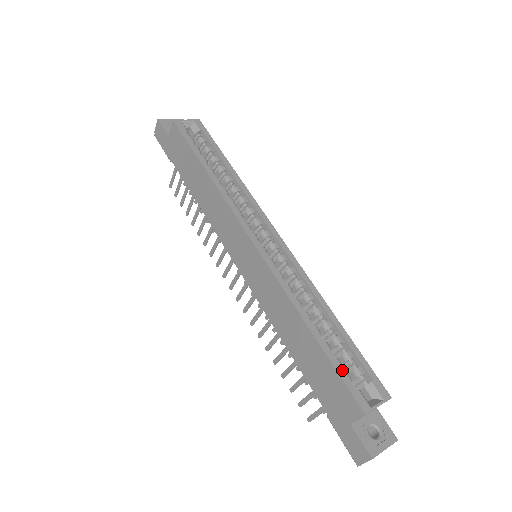
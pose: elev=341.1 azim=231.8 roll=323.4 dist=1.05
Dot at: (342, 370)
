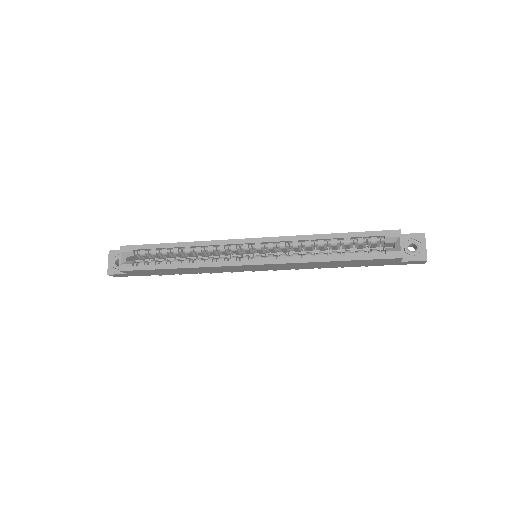
Dot at: (369, 255)
